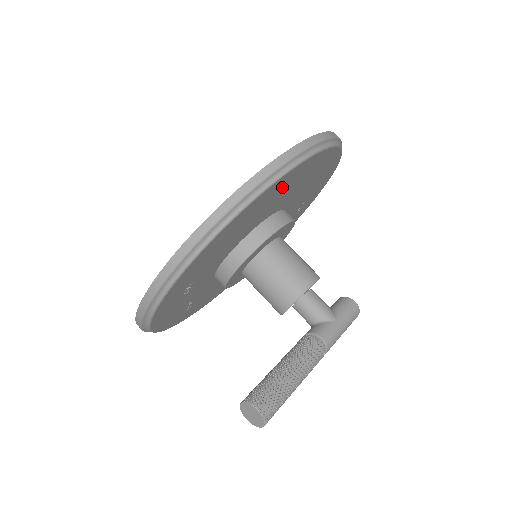
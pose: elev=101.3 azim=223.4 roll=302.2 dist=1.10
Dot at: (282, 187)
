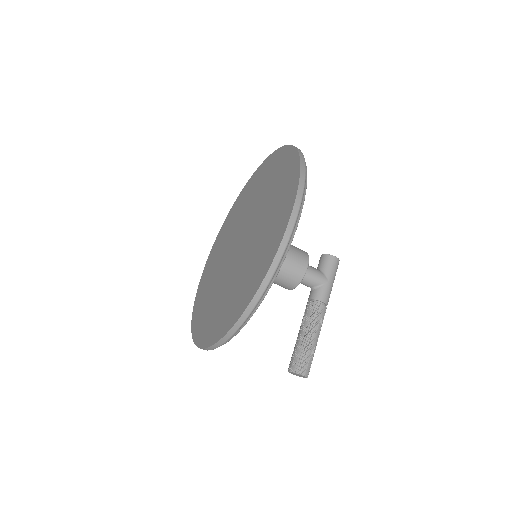
Dot at: occluded
